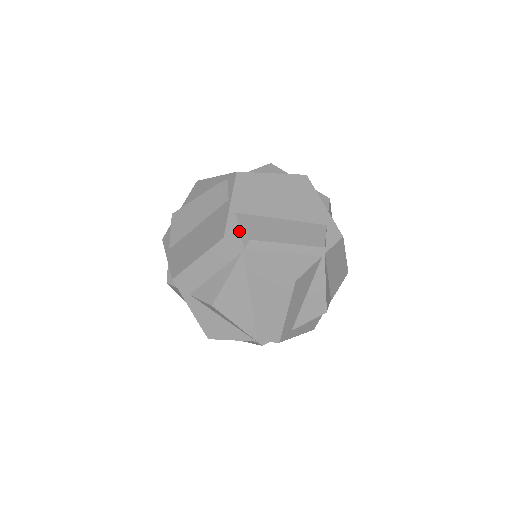
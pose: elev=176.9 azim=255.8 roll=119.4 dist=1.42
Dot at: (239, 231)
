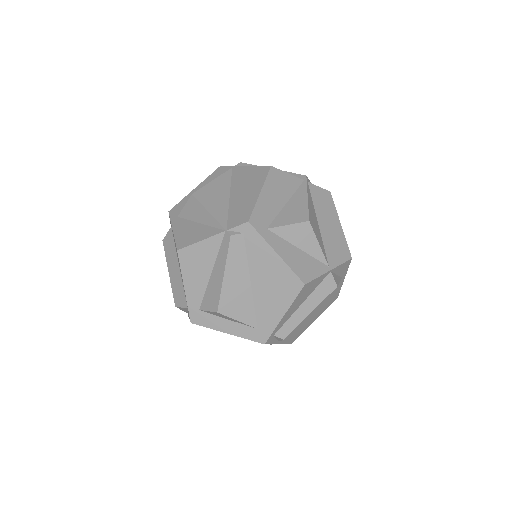
Dot at: occluded
